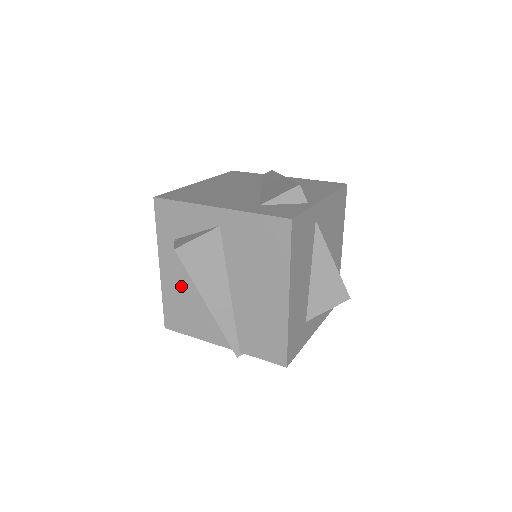
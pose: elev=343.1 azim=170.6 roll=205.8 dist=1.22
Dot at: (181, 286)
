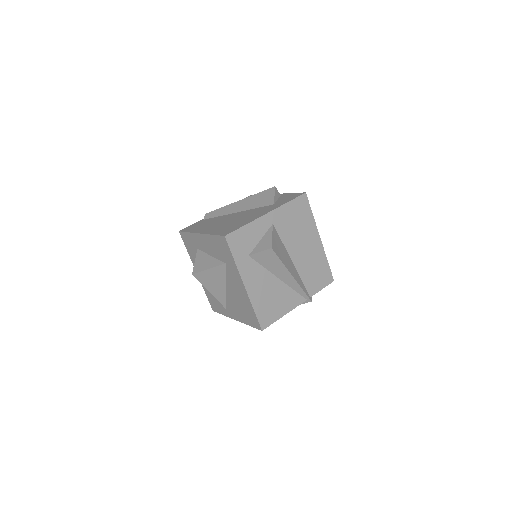
Dot at: (263, 286)
